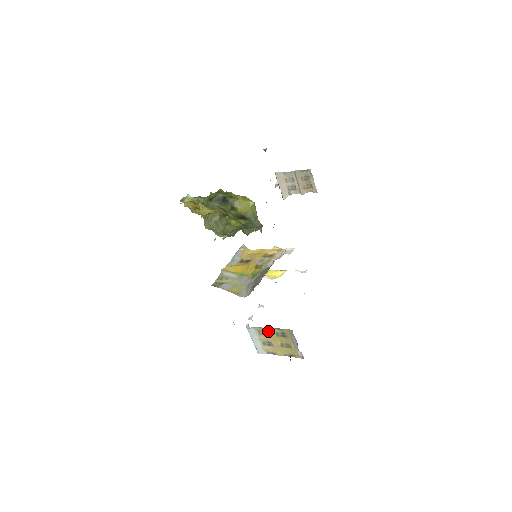
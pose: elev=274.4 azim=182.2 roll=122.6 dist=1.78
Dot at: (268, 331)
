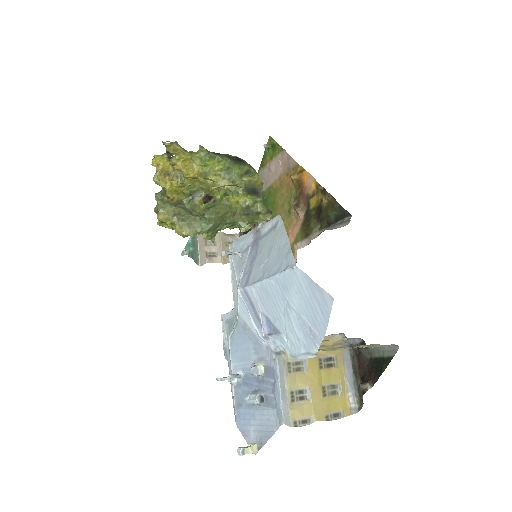
Dot at: occluded
